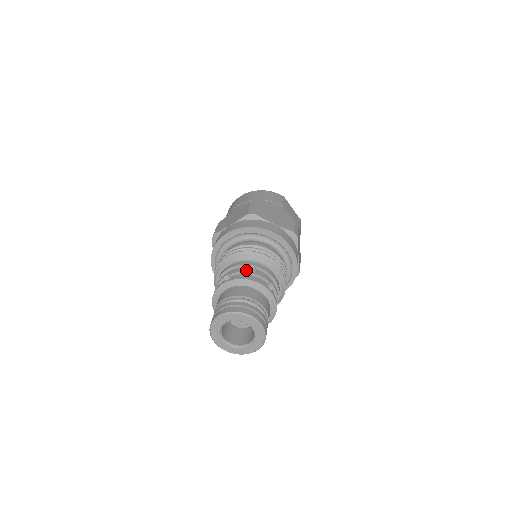
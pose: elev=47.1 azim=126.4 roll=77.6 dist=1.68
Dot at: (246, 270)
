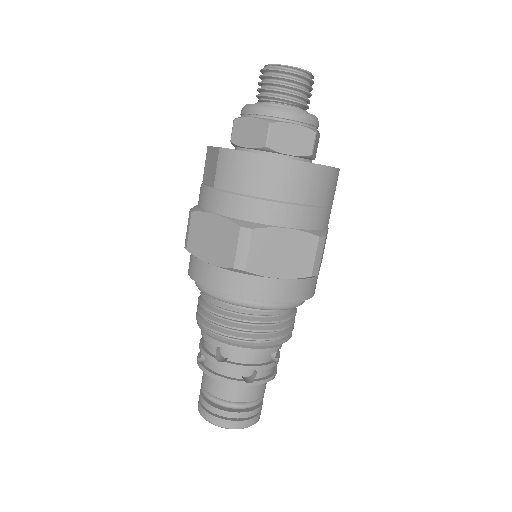
Dot at: (274, 364)
